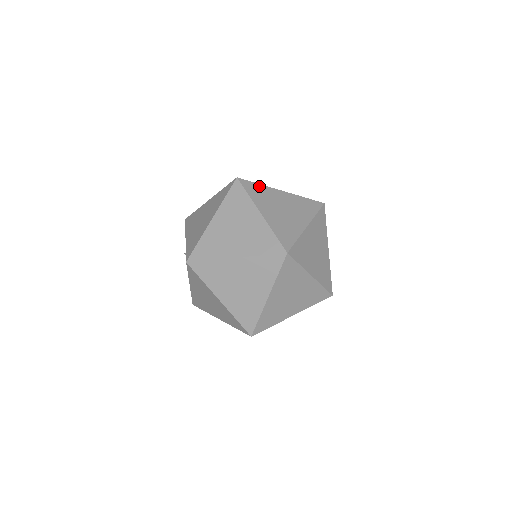
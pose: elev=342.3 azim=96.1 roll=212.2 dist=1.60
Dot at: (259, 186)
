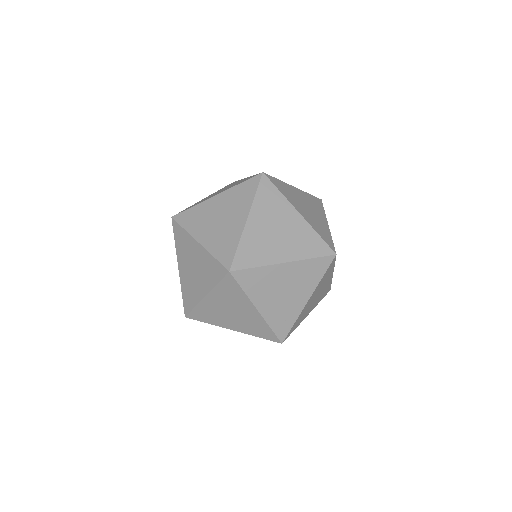
Dot at: occluded
